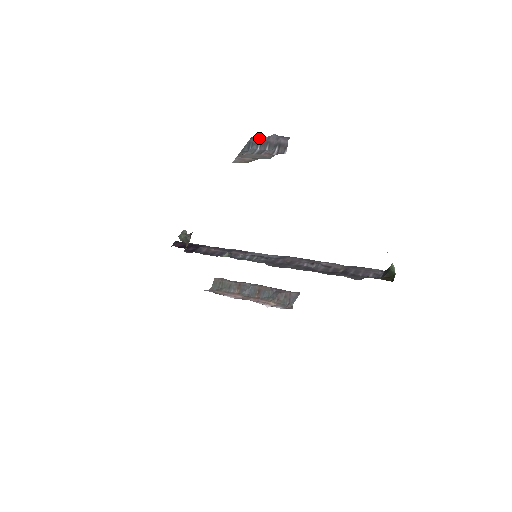
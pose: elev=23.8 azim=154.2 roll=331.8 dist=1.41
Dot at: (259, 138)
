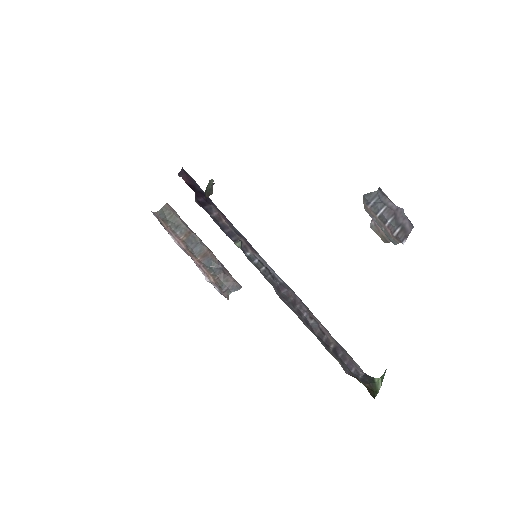
Dot at: (388, 198)
